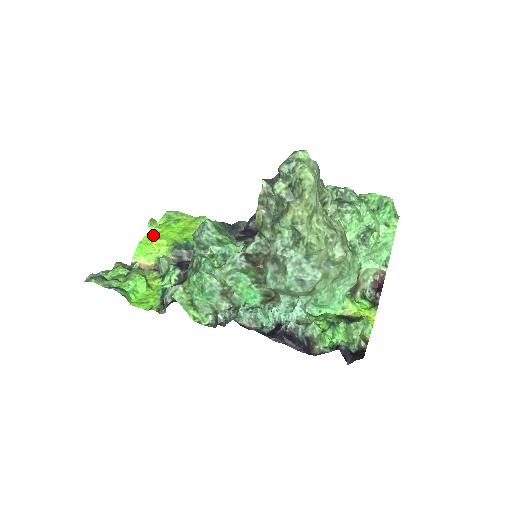
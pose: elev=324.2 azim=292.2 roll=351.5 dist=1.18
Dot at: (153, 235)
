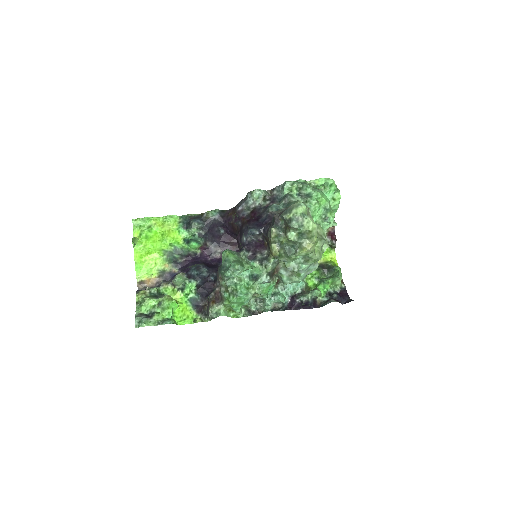
Dot at: (141, 252)
